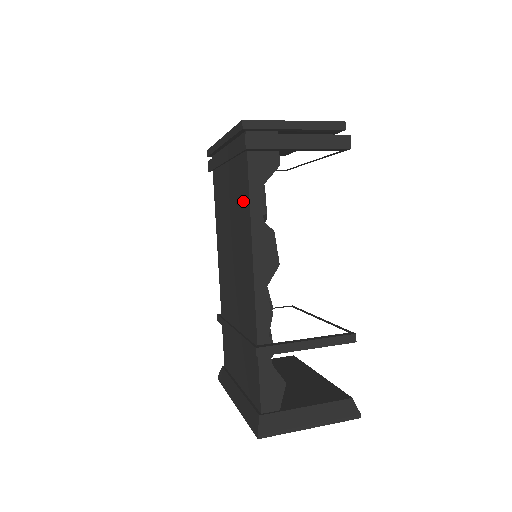
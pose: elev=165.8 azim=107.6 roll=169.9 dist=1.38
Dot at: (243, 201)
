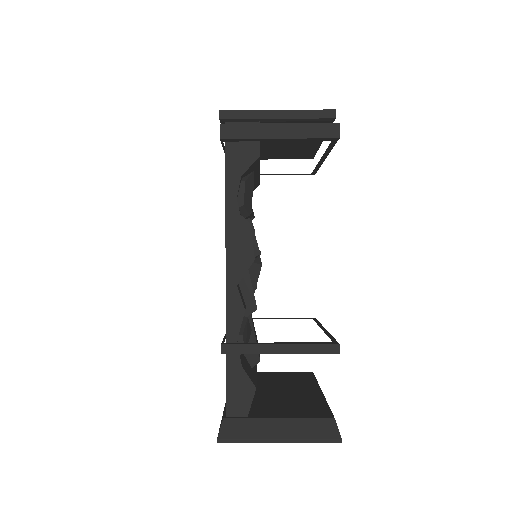
Dot at: occluded
